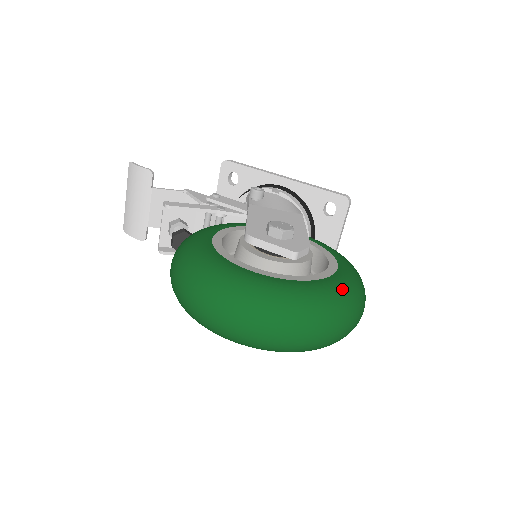
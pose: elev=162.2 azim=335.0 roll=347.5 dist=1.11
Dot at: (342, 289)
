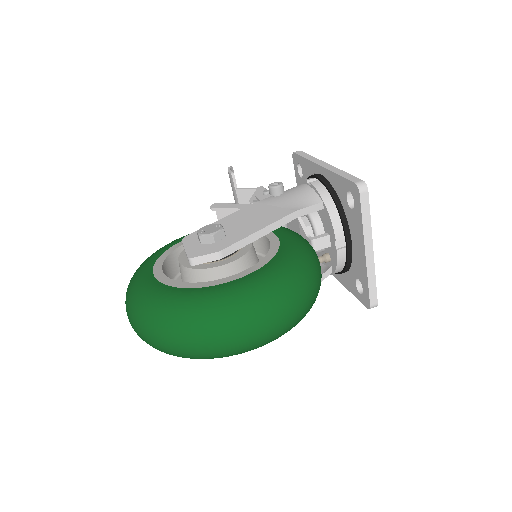
Dot at: (208, 301)
